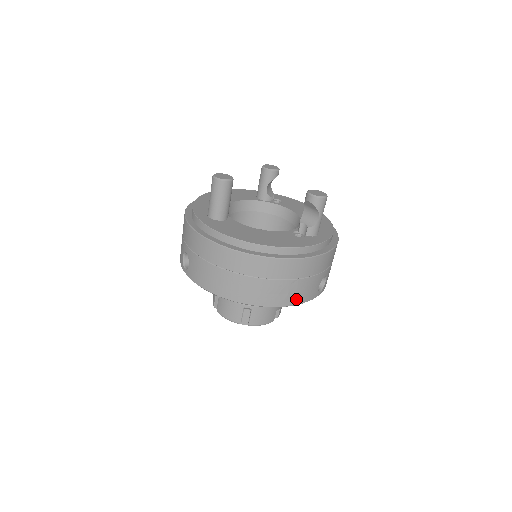
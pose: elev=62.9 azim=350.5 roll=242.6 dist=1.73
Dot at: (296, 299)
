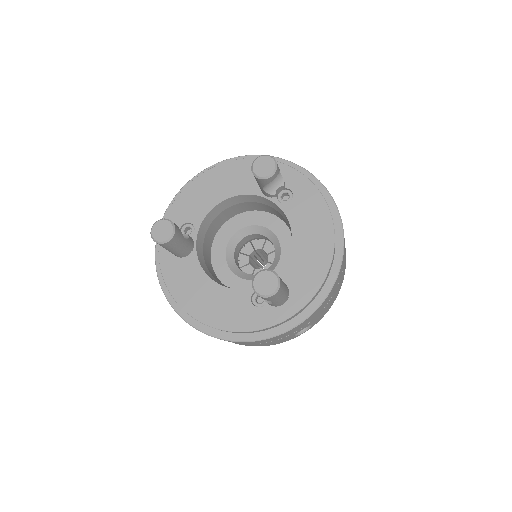
Dot at: (262, 345)
